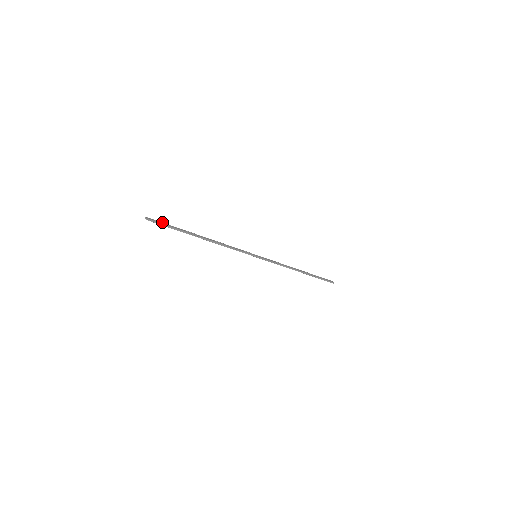
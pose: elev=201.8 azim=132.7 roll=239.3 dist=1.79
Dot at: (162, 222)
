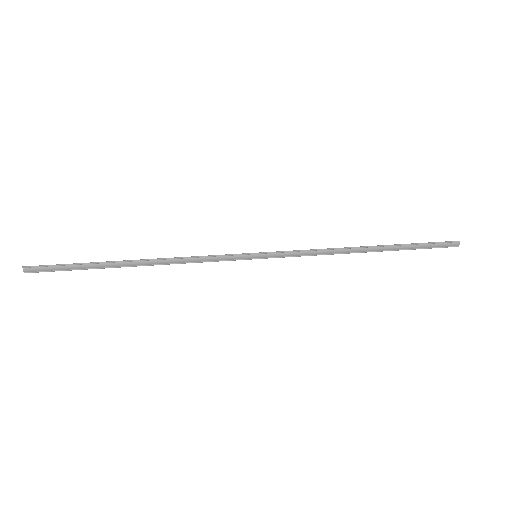
Dot at: (54, 265)
